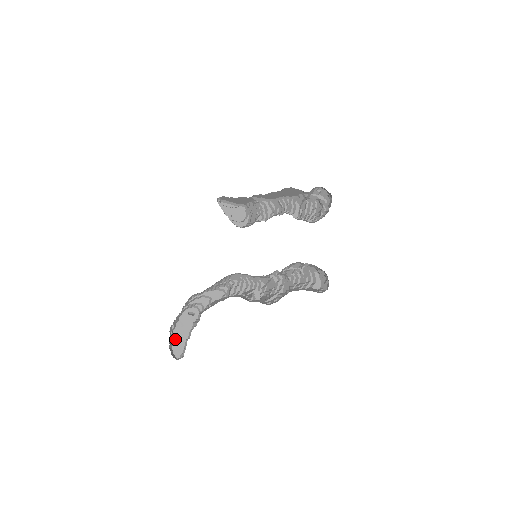
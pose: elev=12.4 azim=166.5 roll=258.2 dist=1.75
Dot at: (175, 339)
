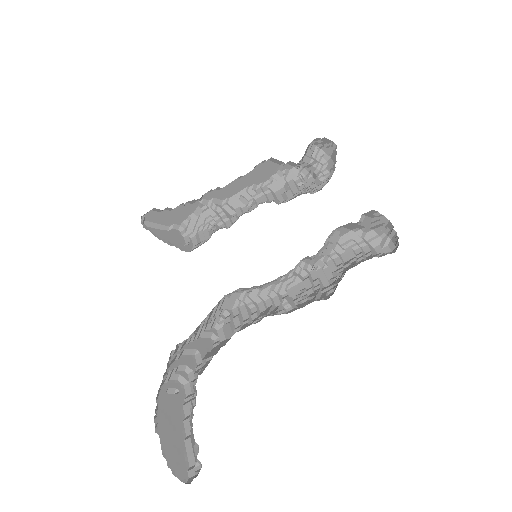
Dot at: (165, 446)
